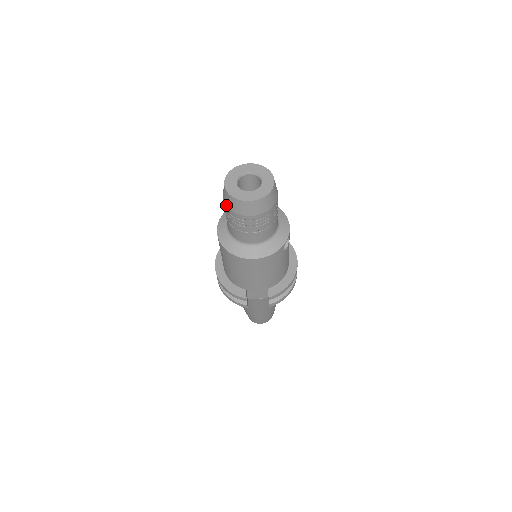
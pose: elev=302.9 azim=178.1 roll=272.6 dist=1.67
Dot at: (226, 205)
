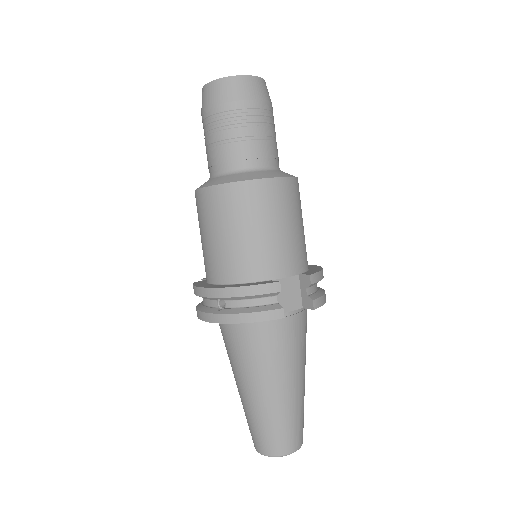
Dot at: (217, 103)
